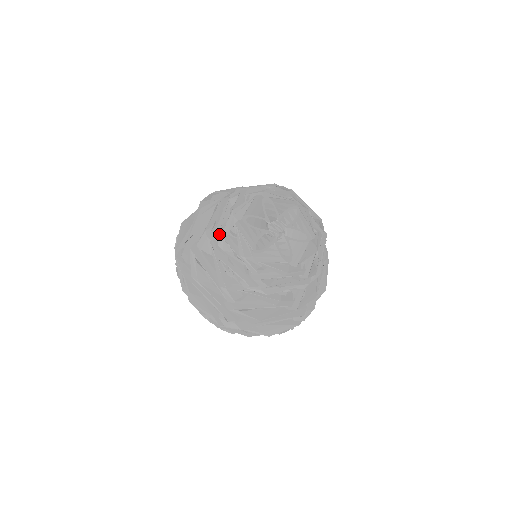
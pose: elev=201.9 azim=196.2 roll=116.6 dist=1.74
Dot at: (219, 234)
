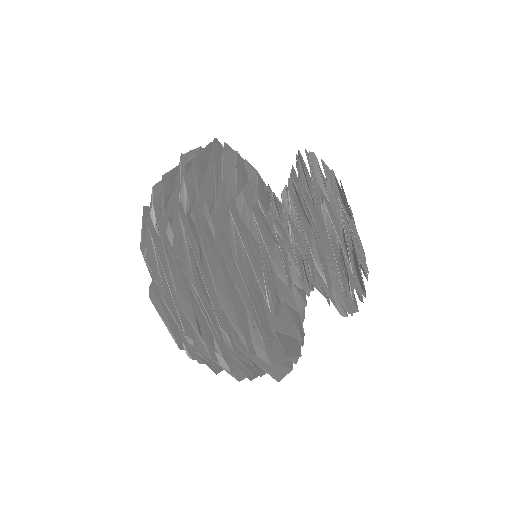
Dot at: (323, 200)
